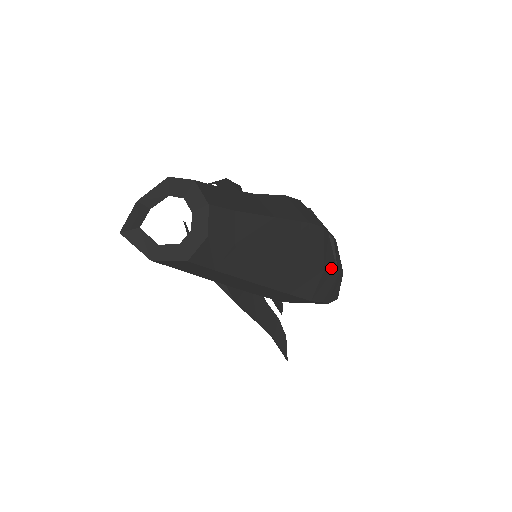
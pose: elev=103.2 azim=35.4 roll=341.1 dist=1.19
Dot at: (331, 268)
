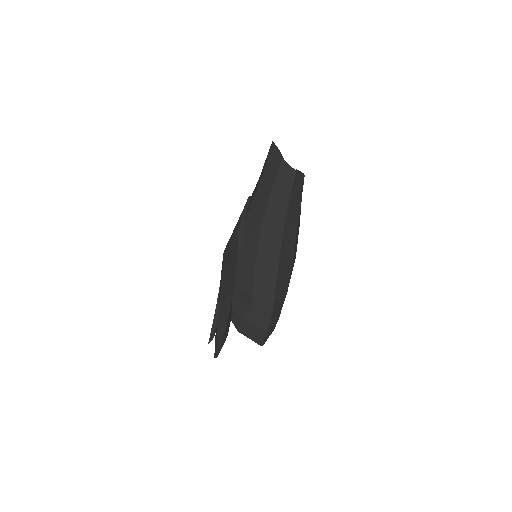
Dot at: occluded
